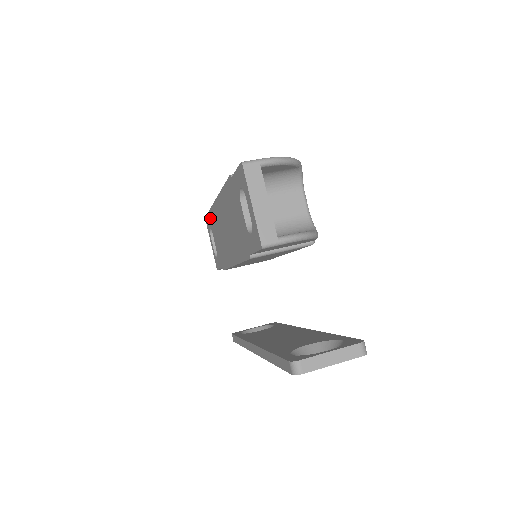
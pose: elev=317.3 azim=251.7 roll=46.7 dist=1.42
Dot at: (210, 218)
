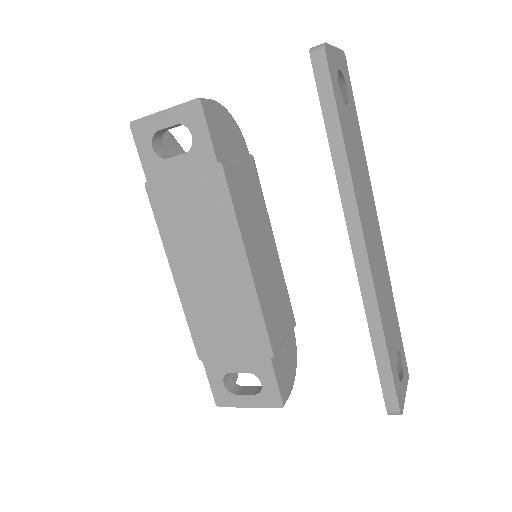
Dot at: (208, 363)
